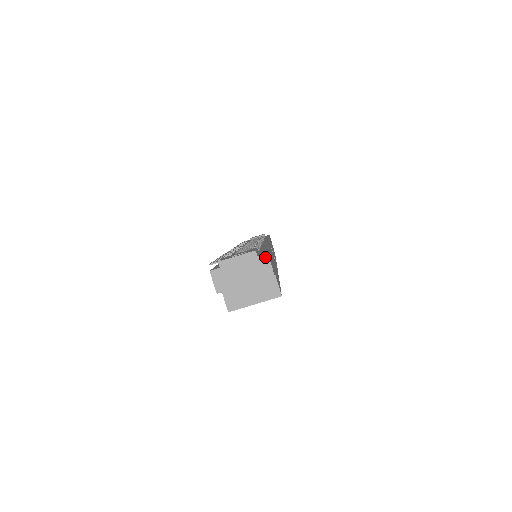
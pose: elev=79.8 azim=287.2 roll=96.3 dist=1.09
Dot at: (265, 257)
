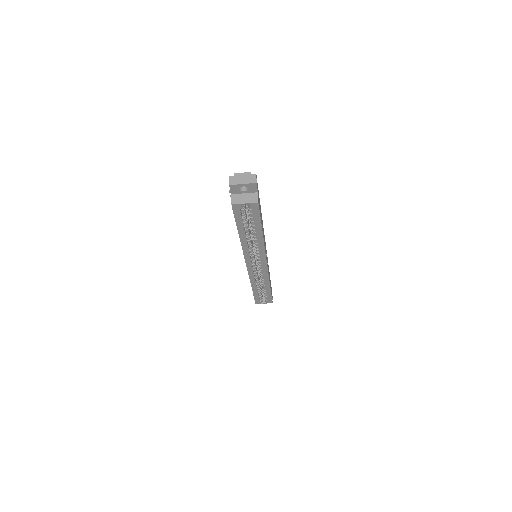
Dot at: (255, 175)
